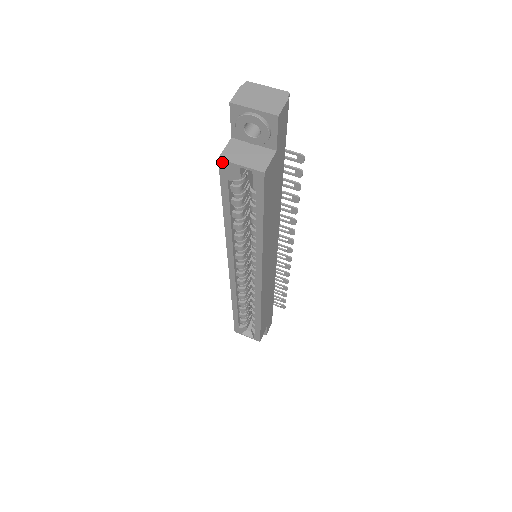
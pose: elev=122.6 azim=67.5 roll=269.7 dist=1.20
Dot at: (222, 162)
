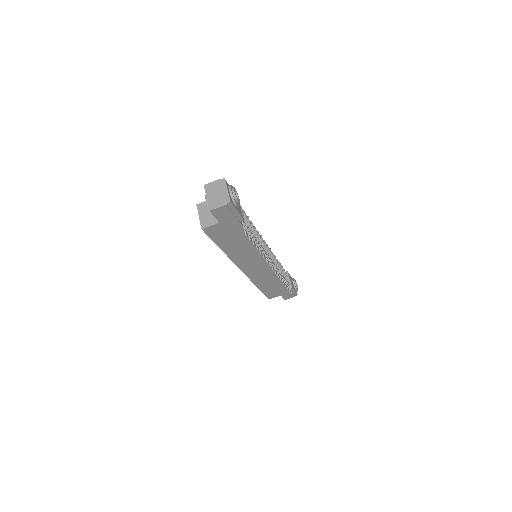
Dot at: (198, 207)
